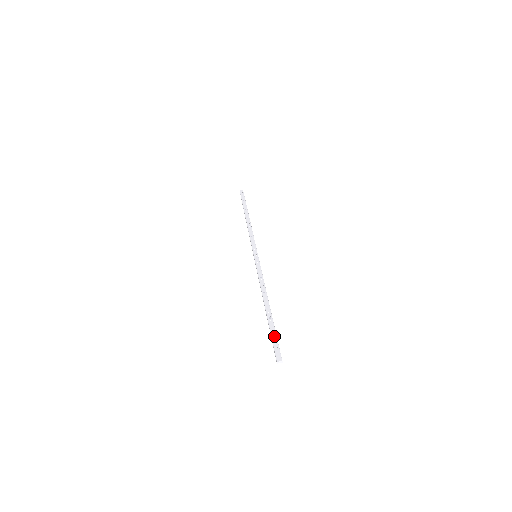
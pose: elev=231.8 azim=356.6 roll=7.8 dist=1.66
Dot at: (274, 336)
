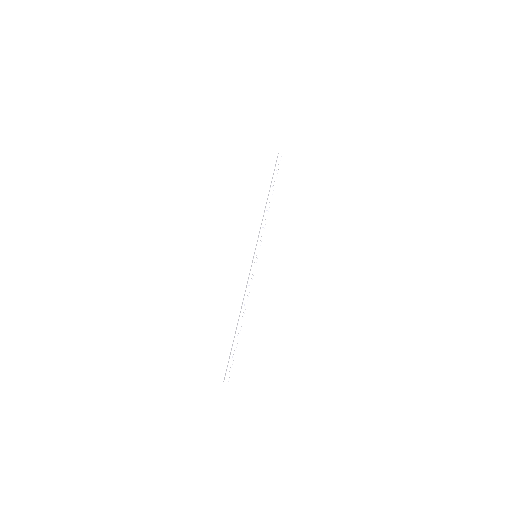
Dot at: (233, 356)
